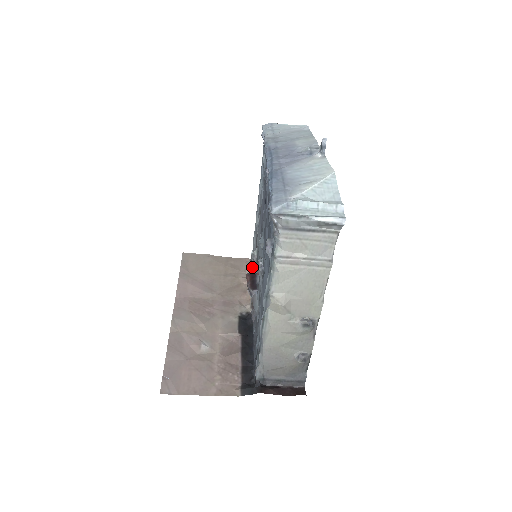
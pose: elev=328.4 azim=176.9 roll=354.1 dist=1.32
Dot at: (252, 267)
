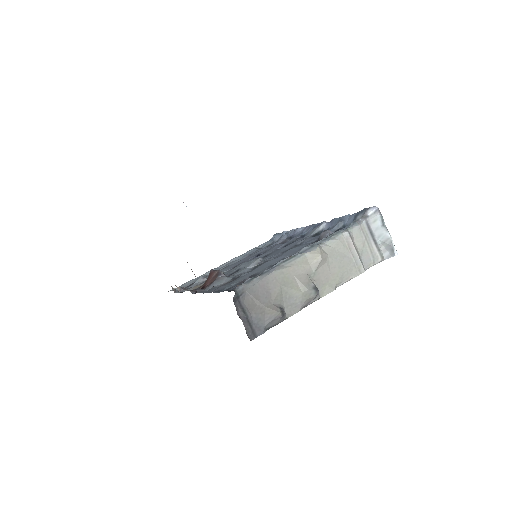
Dot at: occluded
